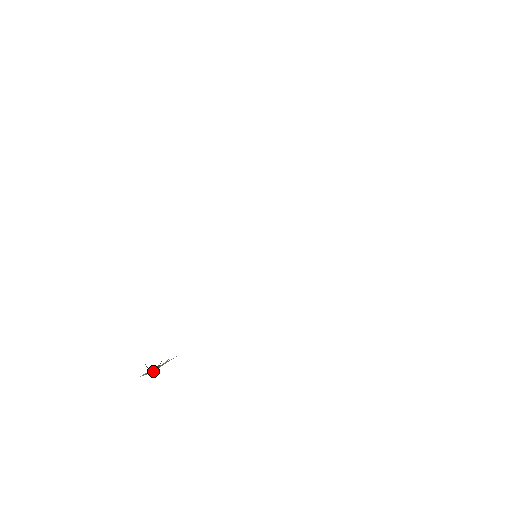
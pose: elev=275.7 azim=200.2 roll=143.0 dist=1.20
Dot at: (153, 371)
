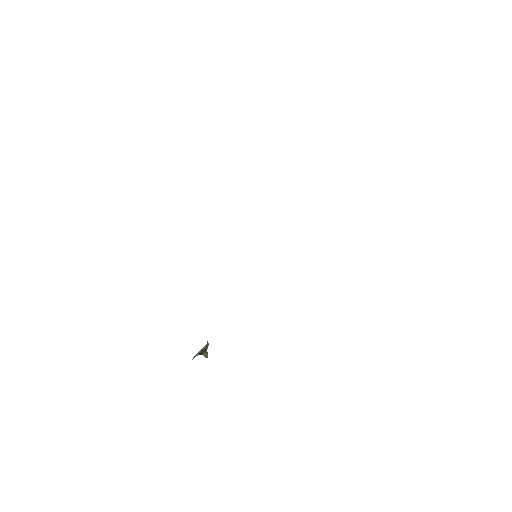
Dot at: occluded
